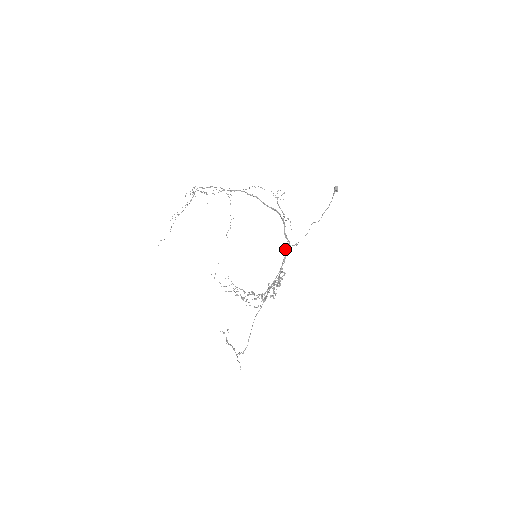
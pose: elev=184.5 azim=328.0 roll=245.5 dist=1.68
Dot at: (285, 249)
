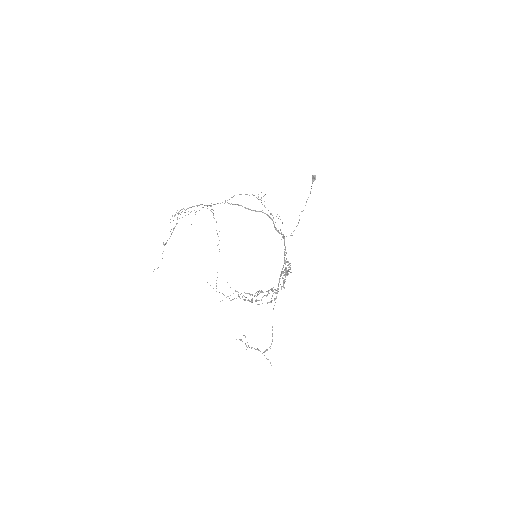
Dot at: occluded
